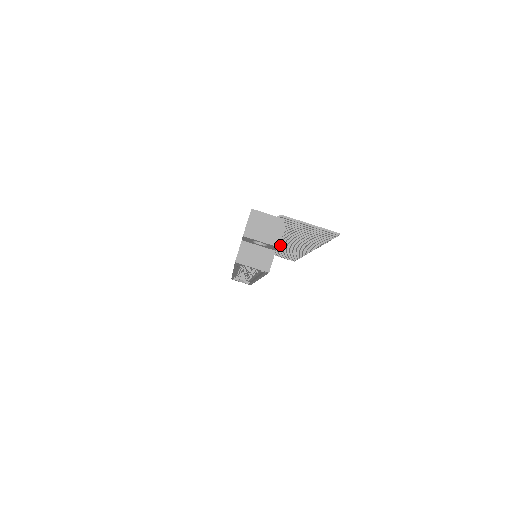
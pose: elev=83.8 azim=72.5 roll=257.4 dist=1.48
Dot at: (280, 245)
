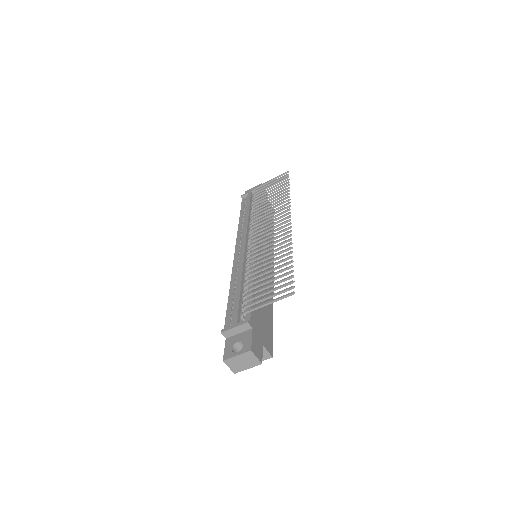
Dot at: (264, 222)
